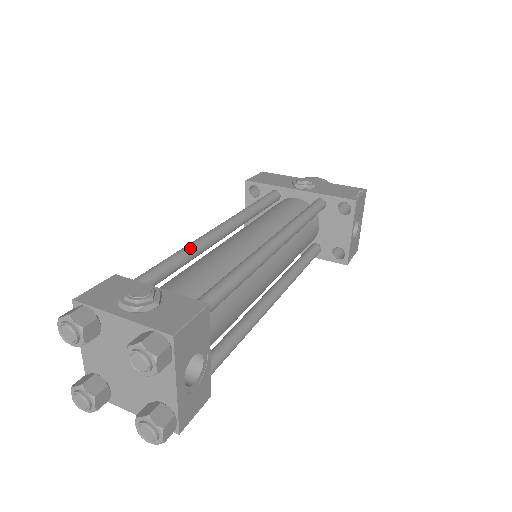
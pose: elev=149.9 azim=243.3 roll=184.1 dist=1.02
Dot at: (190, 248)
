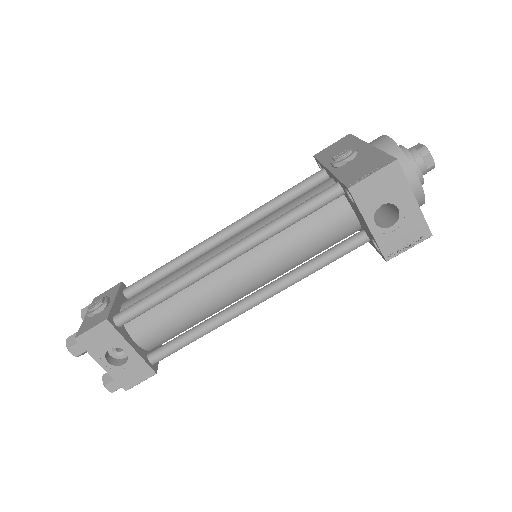
Dot at: (178, 258)
